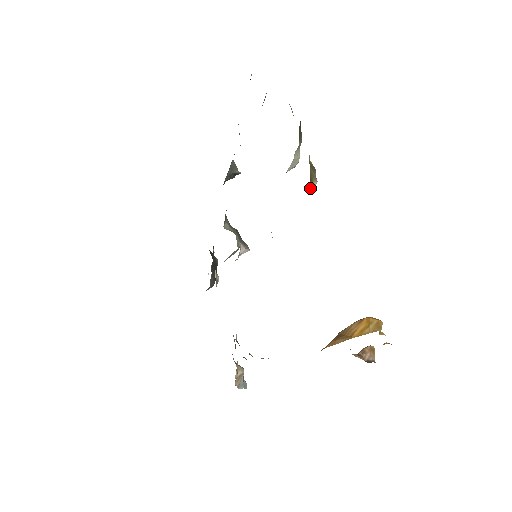
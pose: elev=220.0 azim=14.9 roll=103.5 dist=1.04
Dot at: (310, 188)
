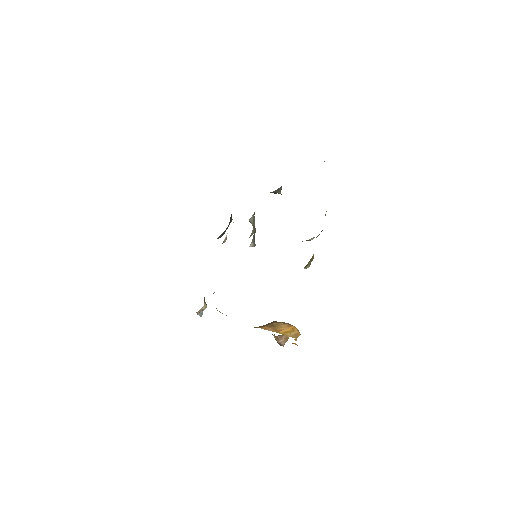
Dot at: occluded
